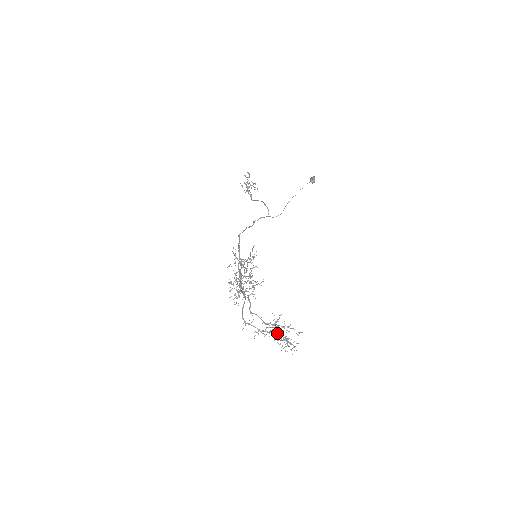
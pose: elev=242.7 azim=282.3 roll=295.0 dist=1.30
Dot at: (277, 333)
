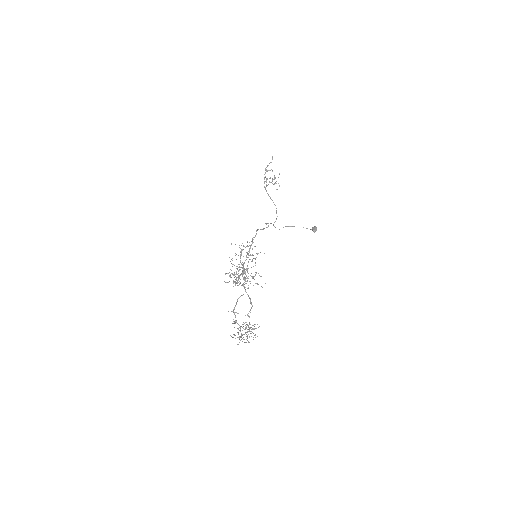
Dot at: occluded
